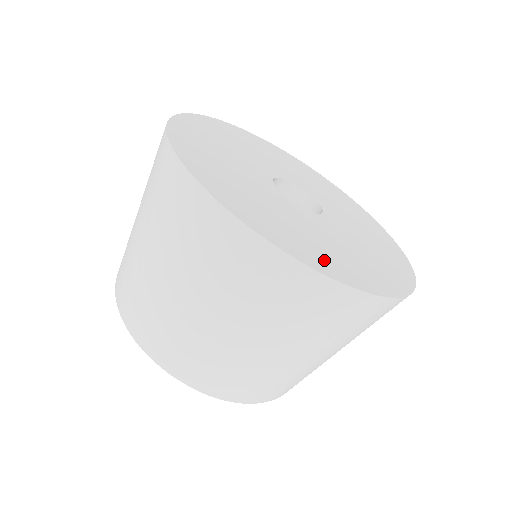
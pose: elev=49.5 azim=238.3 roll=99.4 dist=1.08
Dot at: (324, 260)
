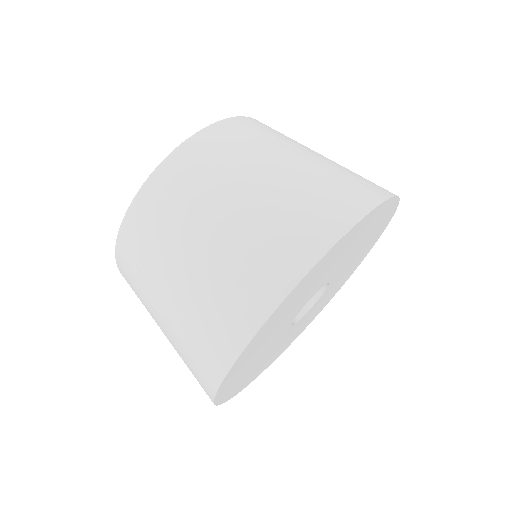
Dot at: occluded
